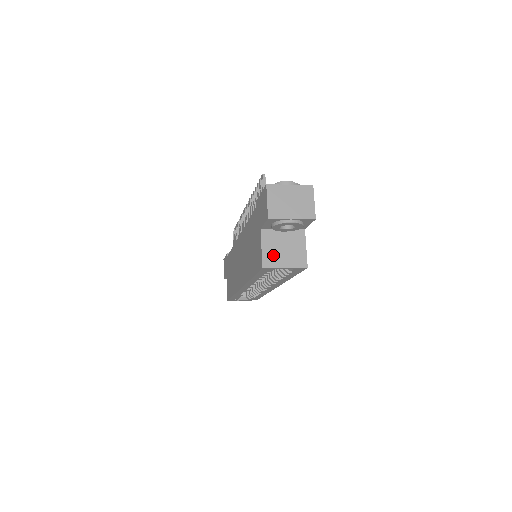
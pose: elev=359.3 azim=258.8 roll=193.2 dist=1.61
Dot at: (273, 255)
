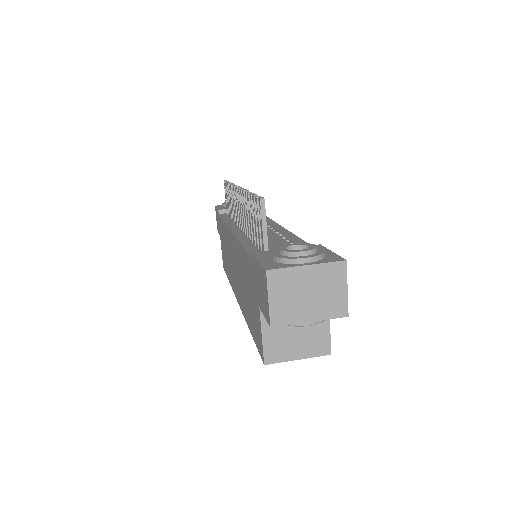
Dot at: (280, 344)
